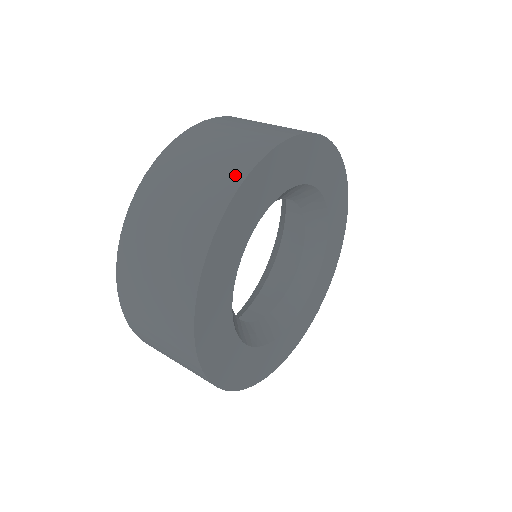
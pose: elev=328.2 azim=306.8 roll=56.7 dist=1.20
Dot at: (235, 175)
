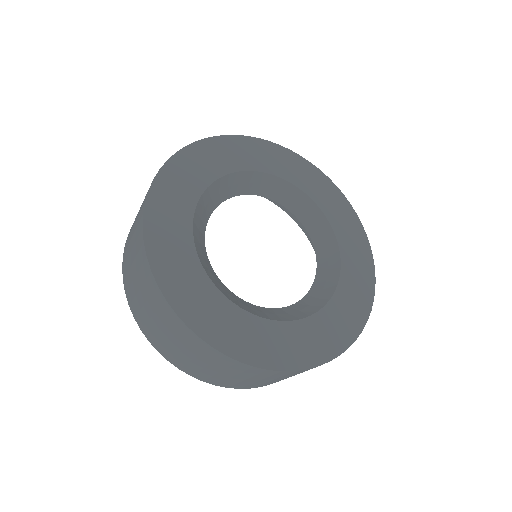
Dot at: occluded
